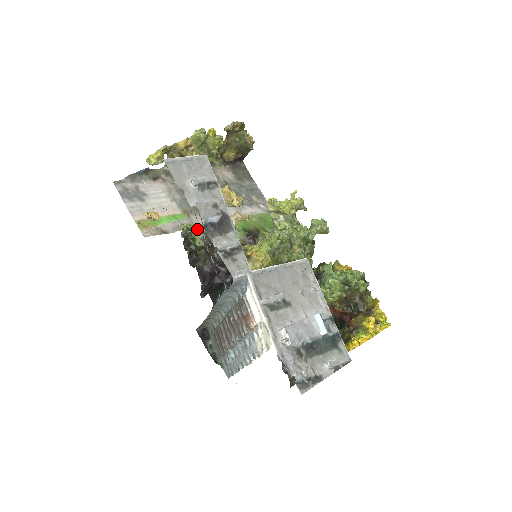
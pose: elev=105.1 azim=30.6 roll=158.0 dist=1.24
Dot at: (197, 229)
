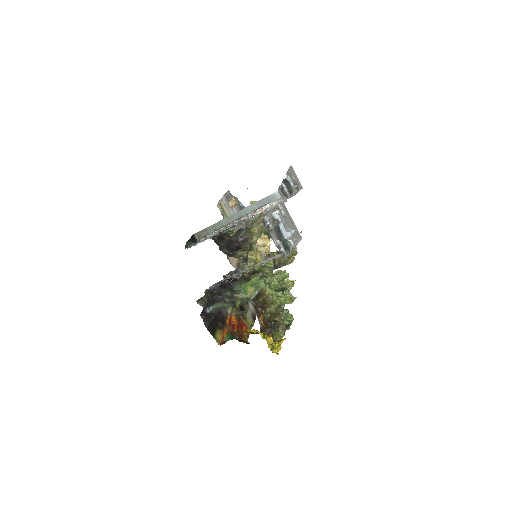
Dot at: occluded
